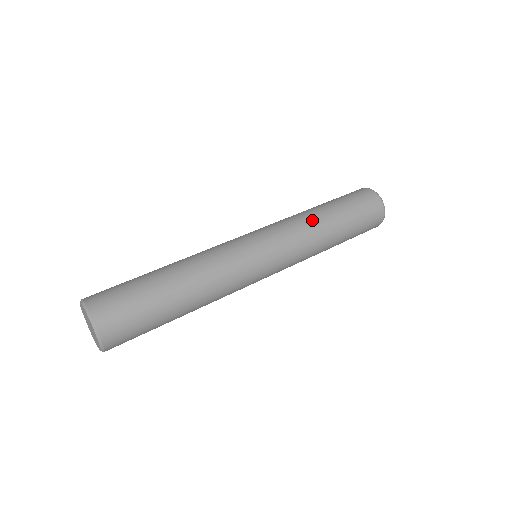
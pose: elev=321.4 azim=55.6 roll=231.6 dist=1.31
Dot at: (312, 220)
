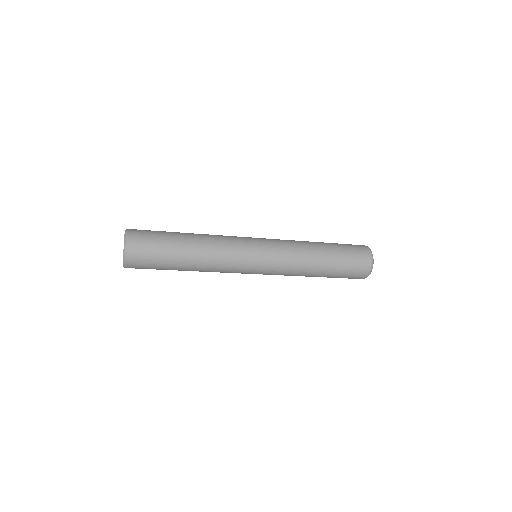
Dot at: (307, 247)
